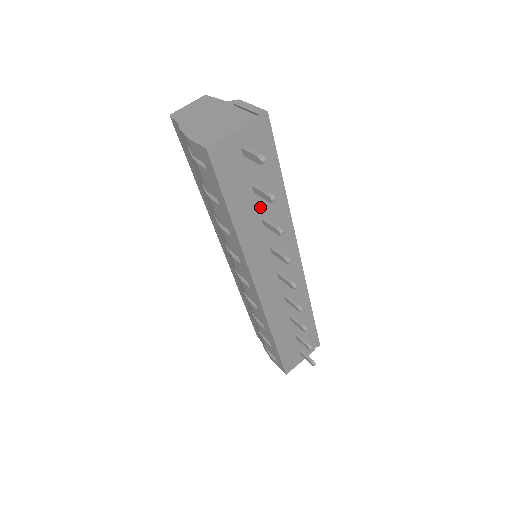
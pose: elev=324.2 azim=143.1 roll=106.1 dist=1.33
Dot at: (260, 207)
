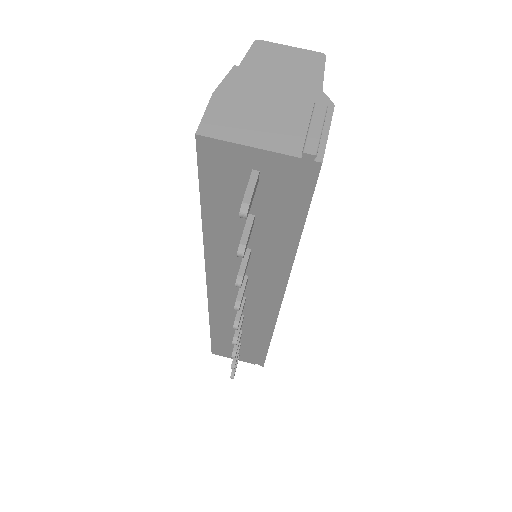
Dot at: (250, 238)
